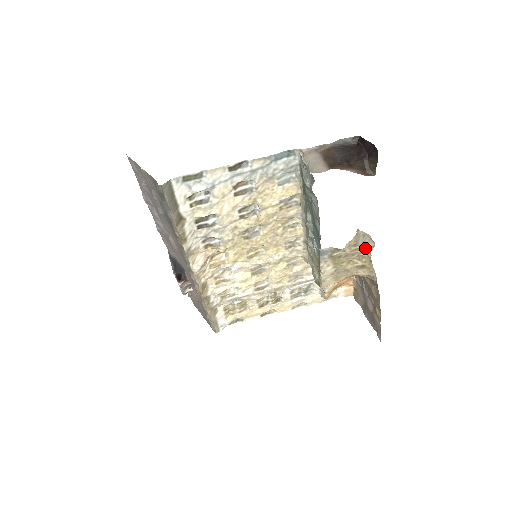
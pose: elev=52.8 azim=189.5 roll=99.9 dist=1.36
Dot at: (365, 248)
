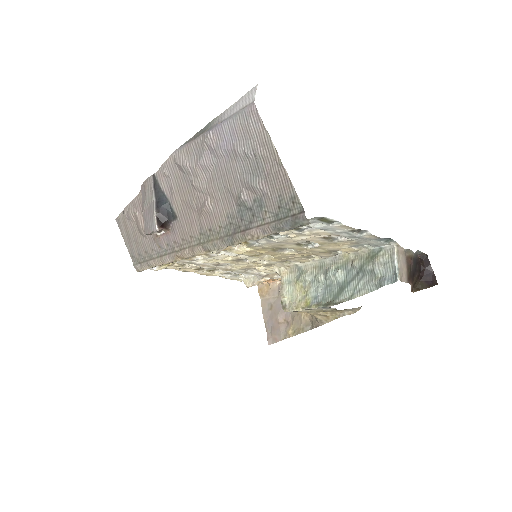
Dot at: (345, 312)
